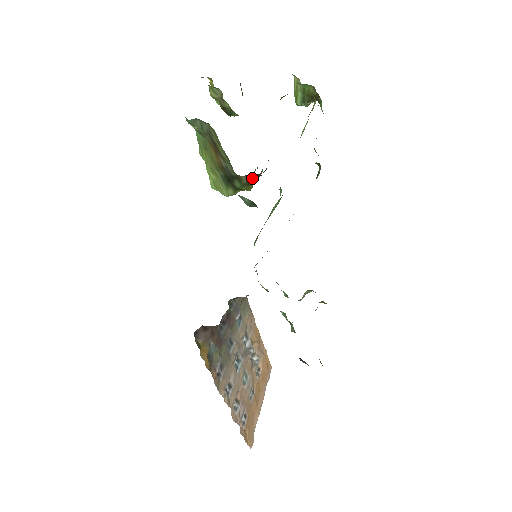
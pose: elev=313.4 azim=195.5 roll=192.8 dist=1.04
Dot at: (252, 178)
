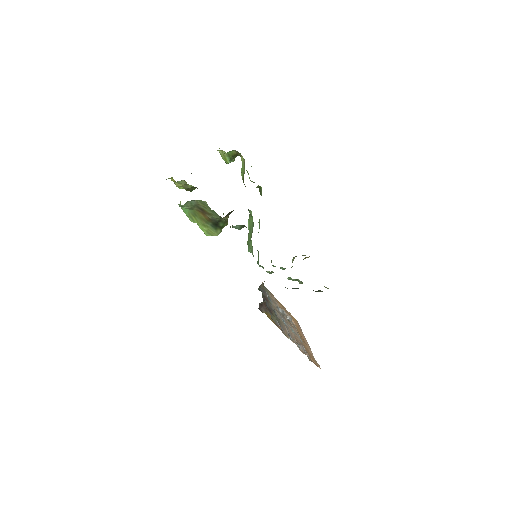
Dot at: (227, 216)
